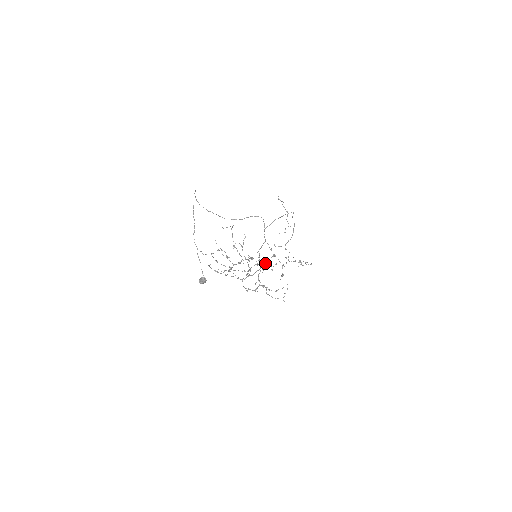
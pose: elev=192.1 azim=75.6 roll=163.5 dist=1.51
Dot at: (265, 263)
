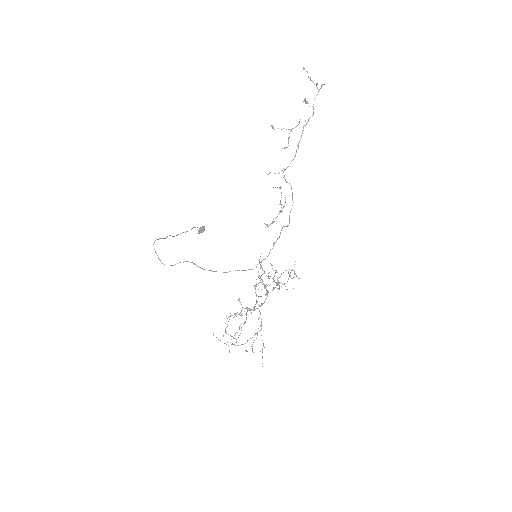
Dot at: occluded
